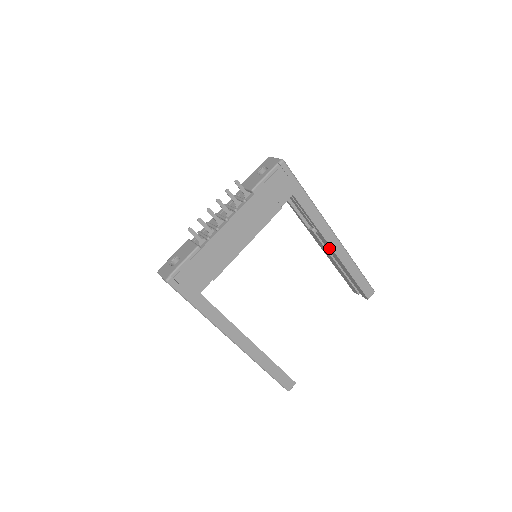
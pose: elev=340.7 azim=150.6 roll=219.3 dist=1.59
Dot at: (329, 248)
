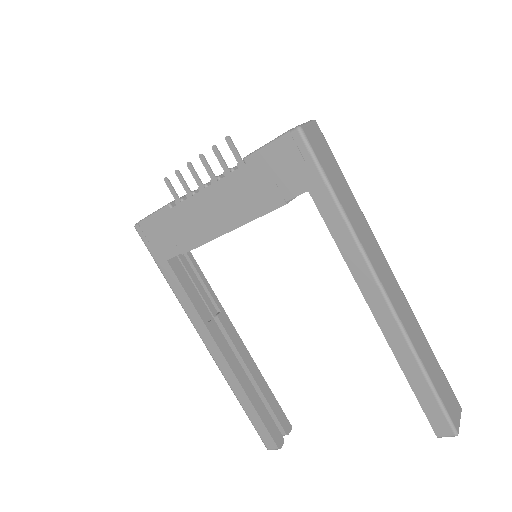
Dot at: occluded
